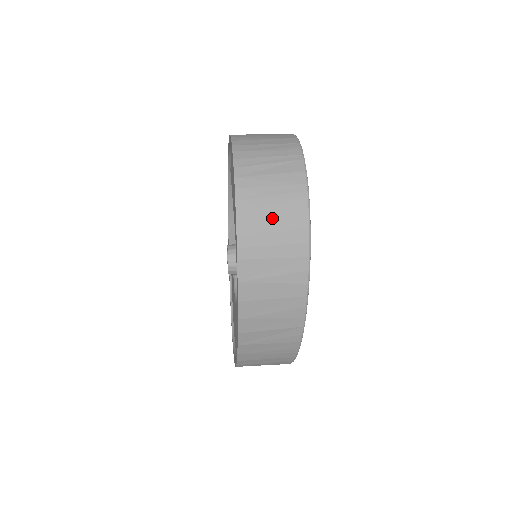
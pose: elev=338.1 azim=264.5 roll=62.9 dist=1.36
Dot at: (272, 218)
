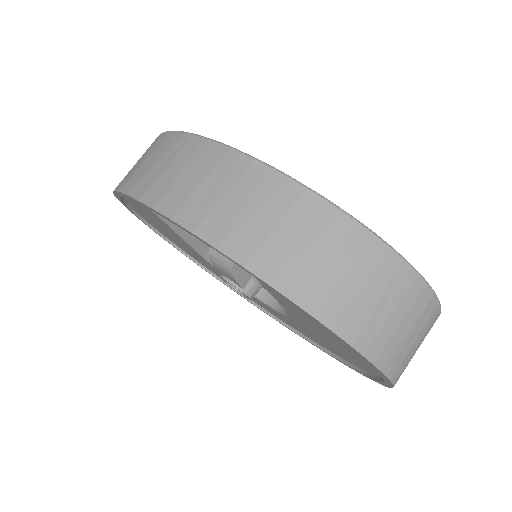
Dot at: occluded
